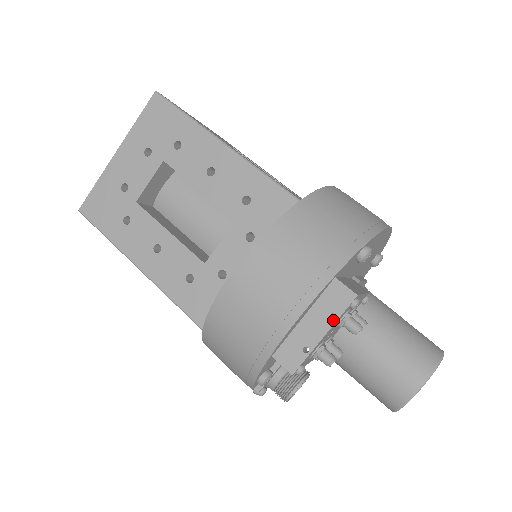
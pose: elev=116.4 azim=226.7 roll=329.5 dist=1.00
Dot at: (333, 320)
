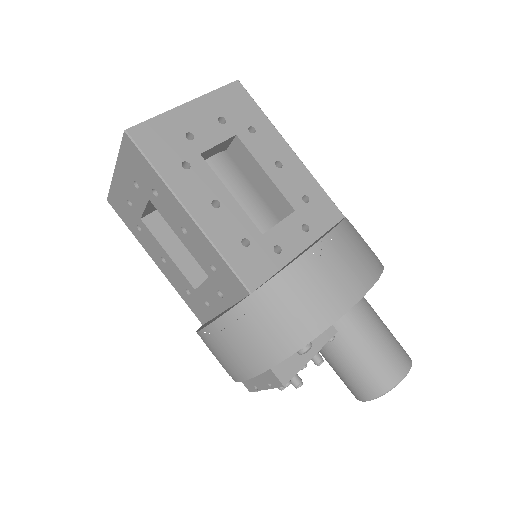
Dot at: (270, 387)
